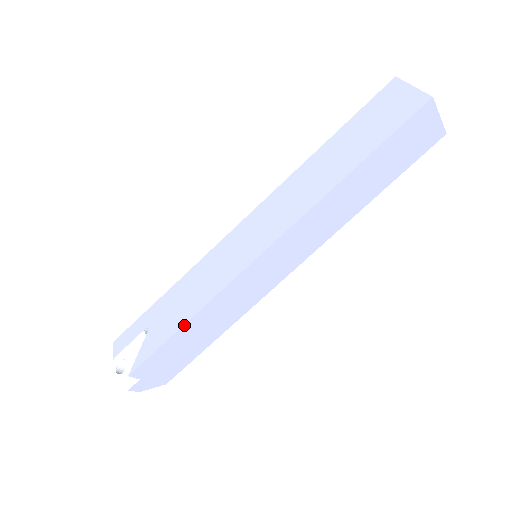
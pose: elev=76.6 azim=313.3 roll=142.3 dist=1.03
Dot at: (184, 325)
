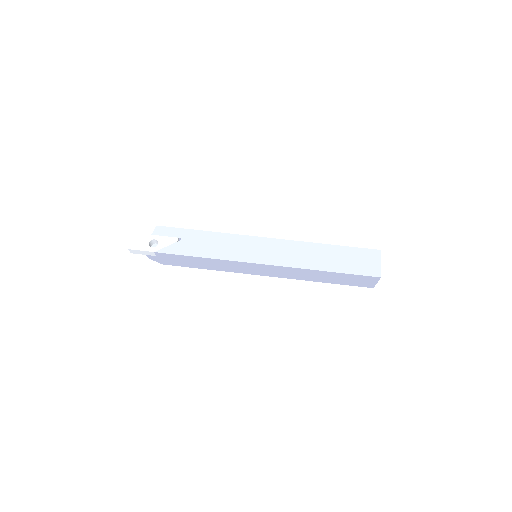
Dot at: (200, 257)
